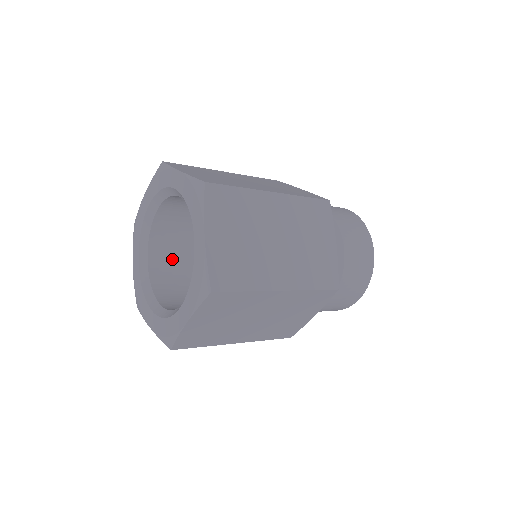
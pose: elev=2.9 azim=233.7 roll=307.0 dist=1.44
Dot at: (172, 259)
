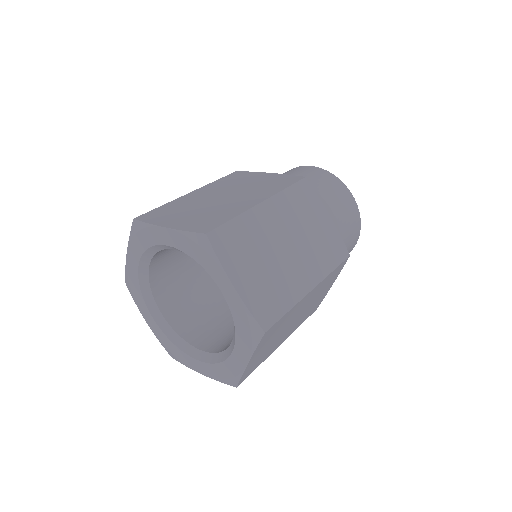
Dot at: (180, 298)
